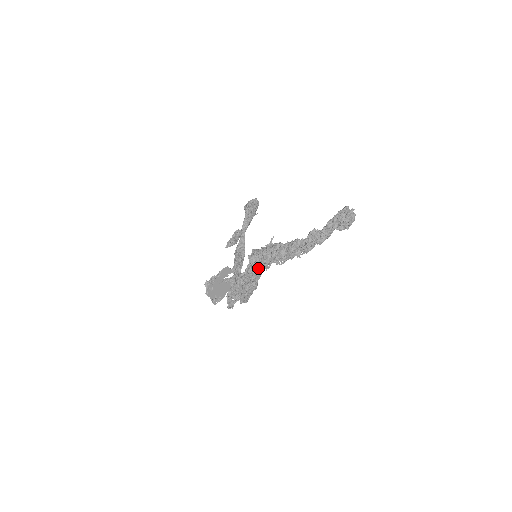
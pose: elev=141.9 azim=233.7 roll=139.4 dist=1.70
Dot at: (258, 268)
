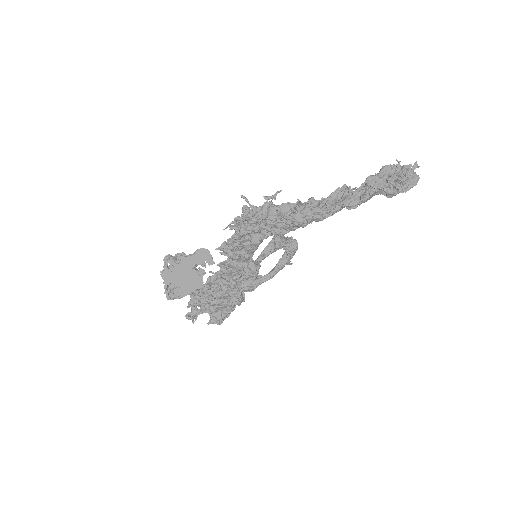
Dot at: (242, 232)
